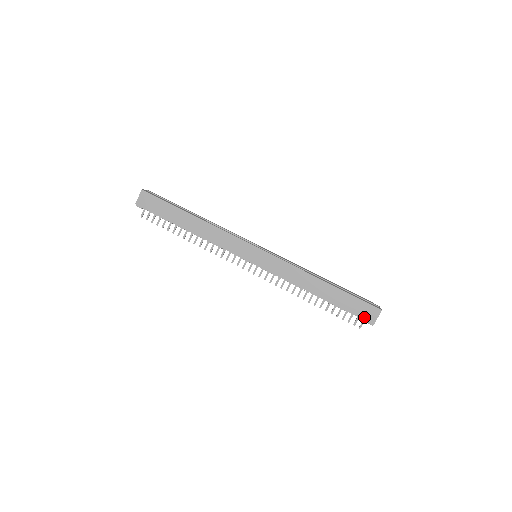
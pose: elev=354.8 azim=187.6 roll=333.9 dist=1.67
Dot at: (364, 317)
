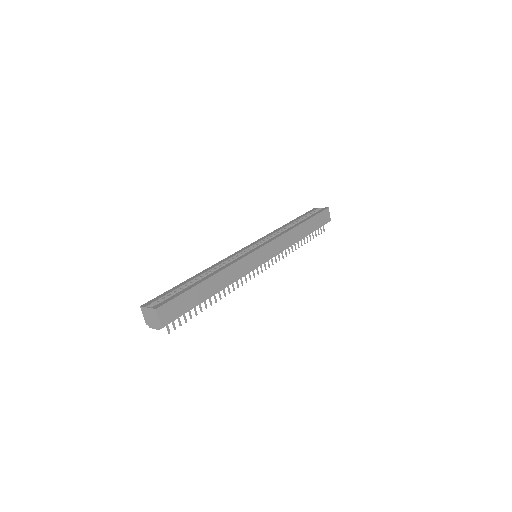
Dot at: (326, 222)
